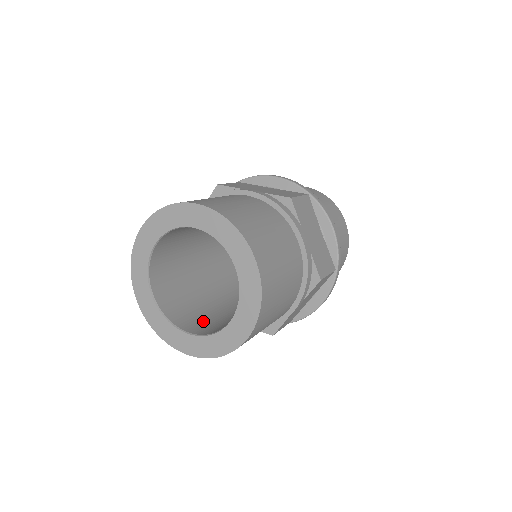
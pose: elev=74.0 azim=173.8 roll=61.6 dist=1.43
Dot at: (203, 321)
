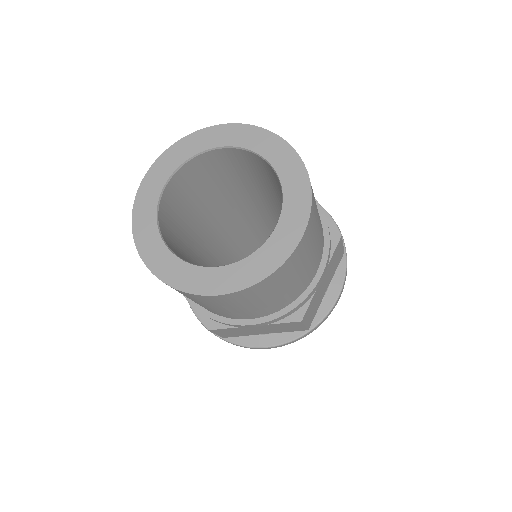
Dot at: (179, 251)
